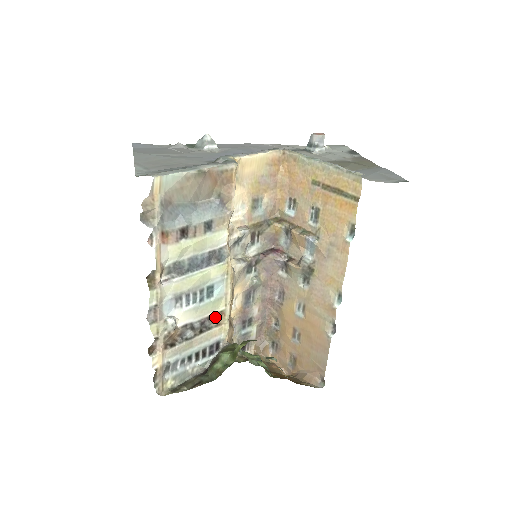
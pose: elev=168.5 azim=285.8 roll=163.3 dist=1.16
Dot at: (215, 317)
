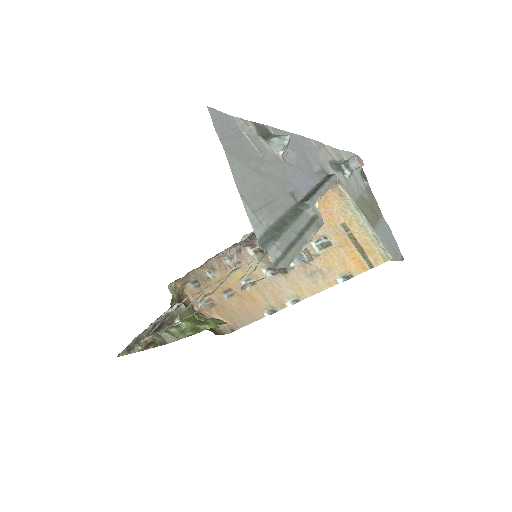
Dot at: occluded
